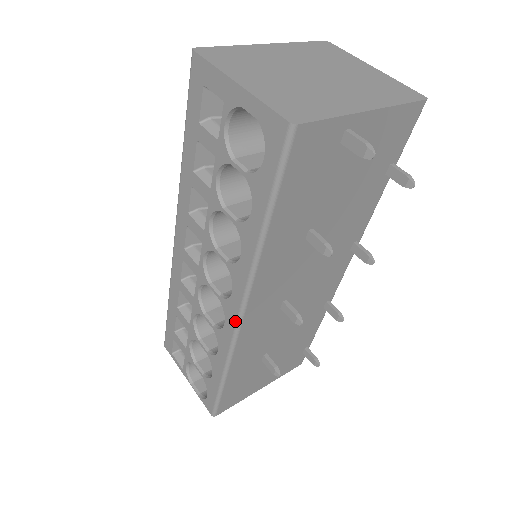
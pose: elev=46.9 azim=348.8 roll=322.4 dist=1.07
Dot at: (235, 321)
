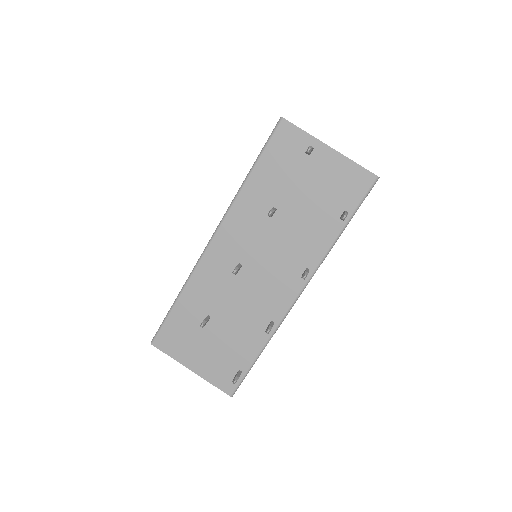
Dot at: (207, 244)
